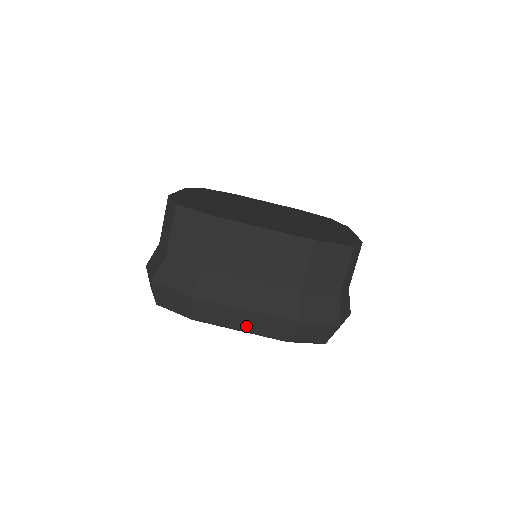
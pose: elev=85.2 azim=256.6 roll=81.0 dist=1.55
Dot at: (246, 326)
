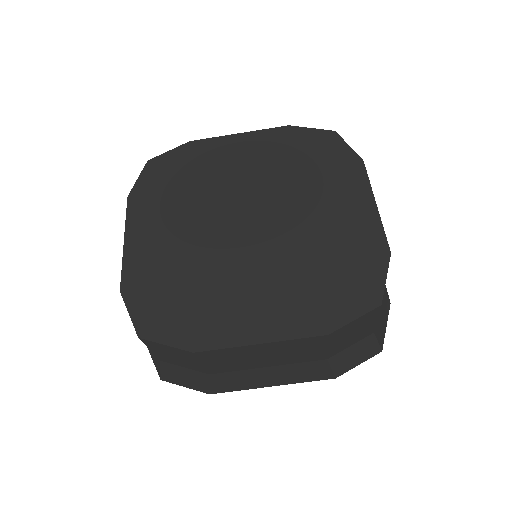
Dot at: occluded
